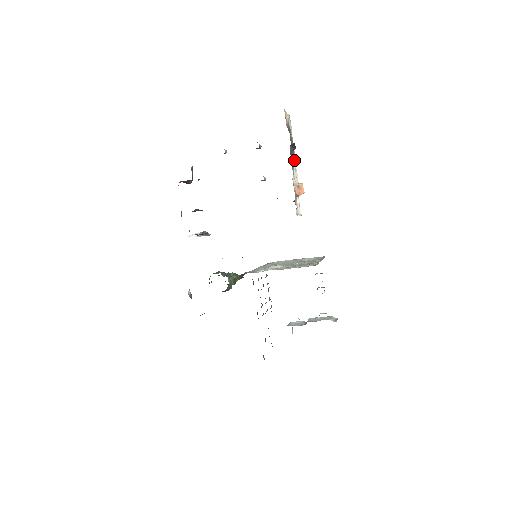
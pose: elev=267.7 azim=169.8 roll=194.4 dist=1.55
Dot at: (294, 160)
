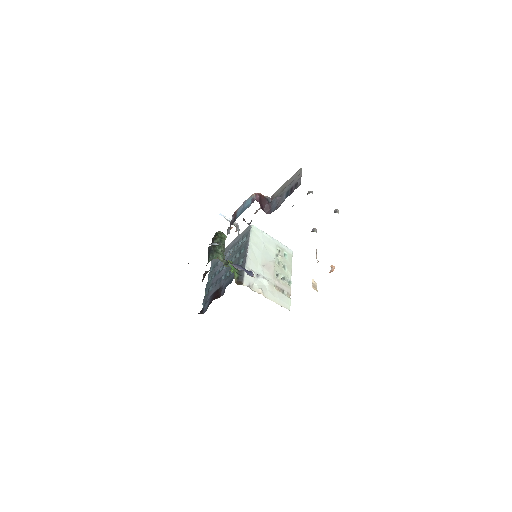
Dot at: occluded
